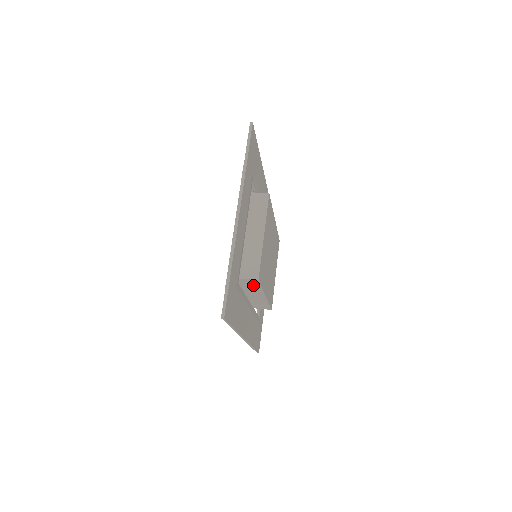
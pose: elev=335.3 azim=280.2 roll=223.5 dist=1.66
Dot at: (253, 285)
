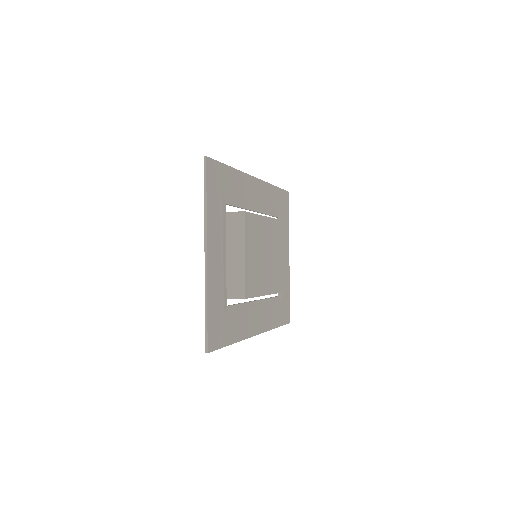
Dot at: occluded
